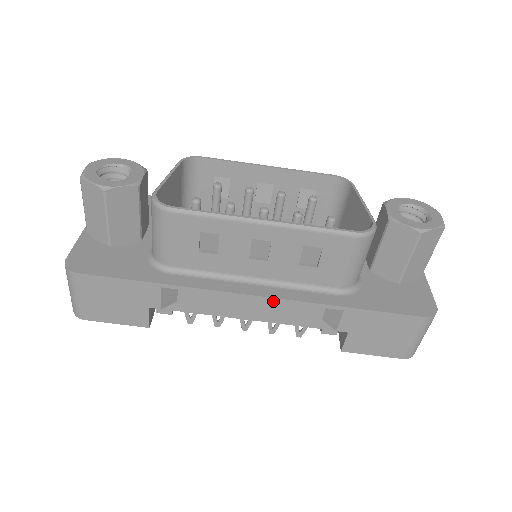
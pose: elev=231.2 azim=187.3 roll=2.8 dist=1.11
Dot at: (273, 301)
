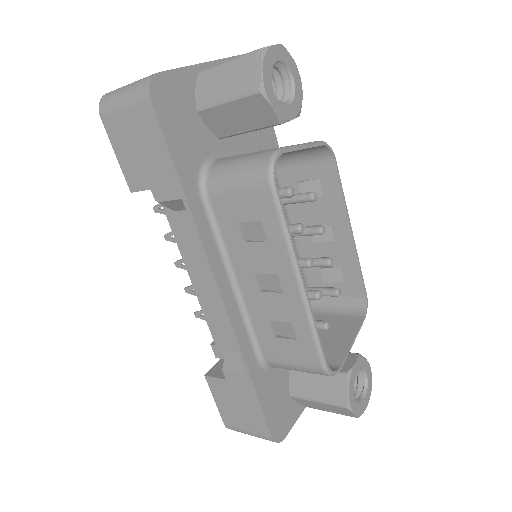
Dot at: (224, 312)
